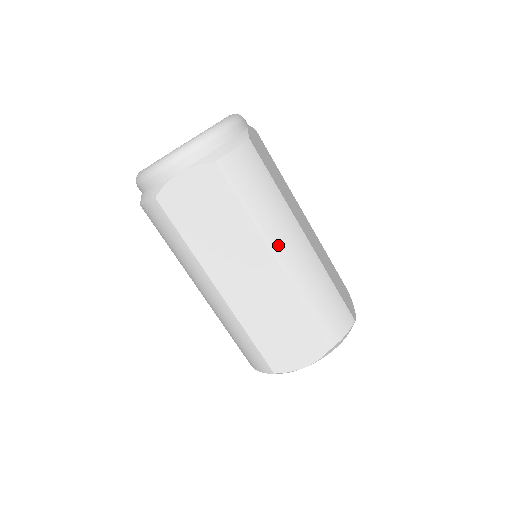
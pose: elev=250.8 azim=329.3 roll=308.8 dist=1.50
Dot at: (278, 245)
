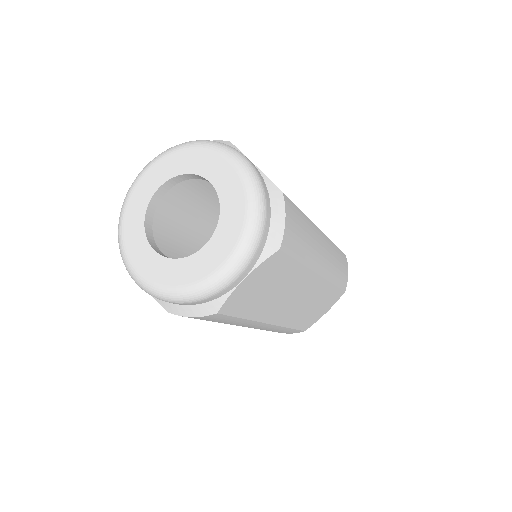
Dot at: occluded
